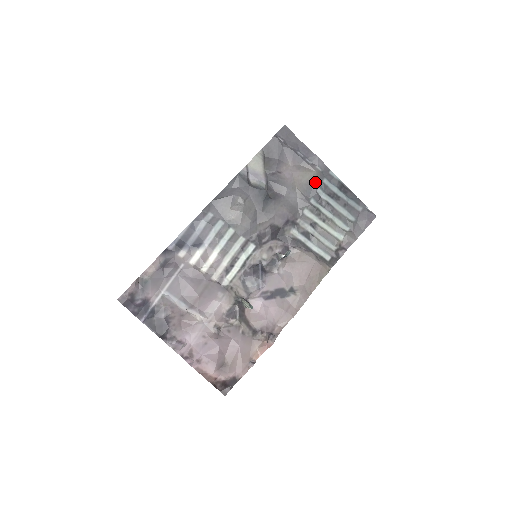
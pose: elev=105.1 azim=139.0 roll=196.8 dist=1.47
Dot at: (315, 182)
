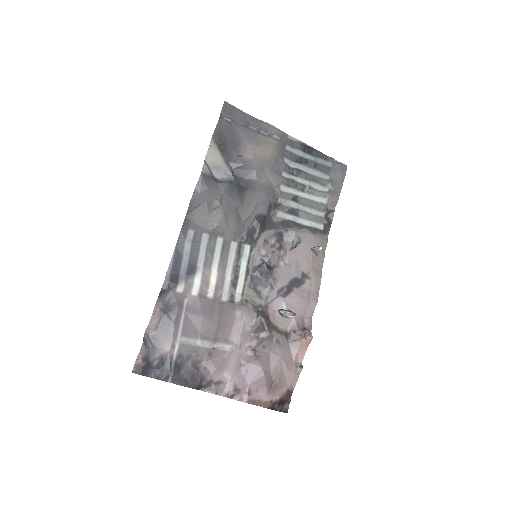
Dot at: (279, 153)
